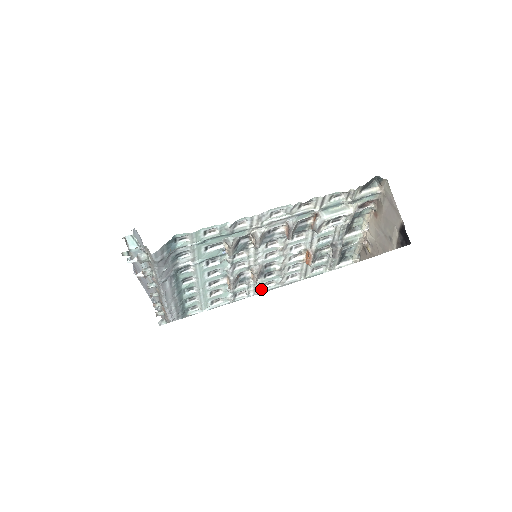
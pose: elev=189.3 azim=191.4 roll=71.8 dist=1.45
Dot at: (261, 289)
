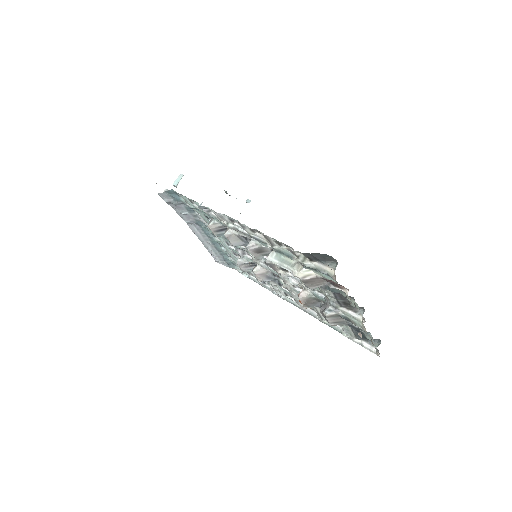
Dot at: (285, 296)
